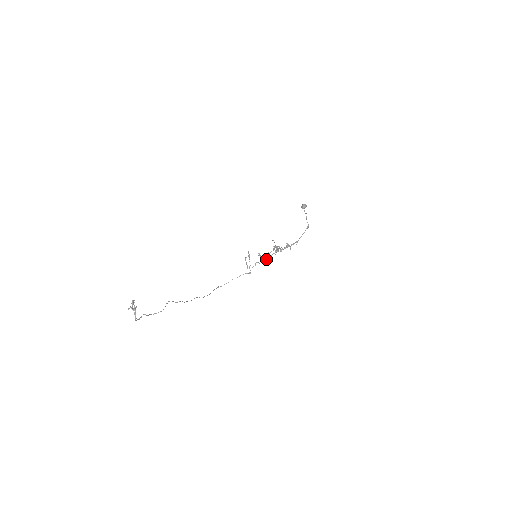
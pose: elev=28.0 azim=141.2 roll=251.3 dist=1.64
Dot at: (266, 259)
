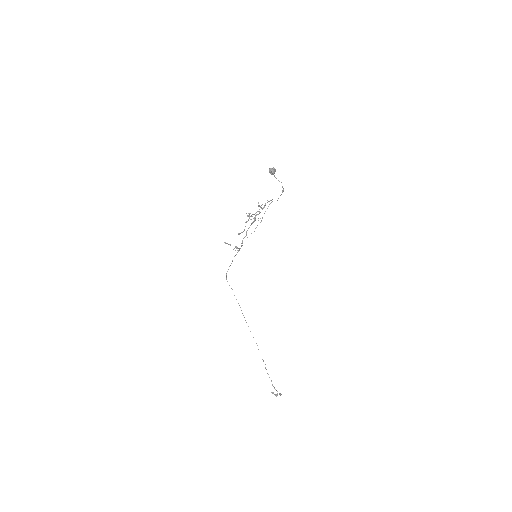
Dot at: occluded
